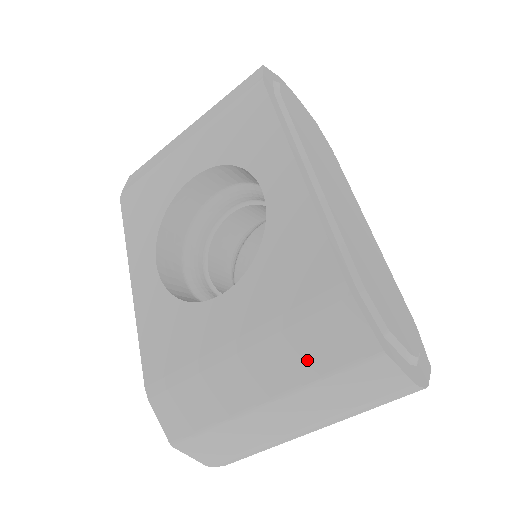
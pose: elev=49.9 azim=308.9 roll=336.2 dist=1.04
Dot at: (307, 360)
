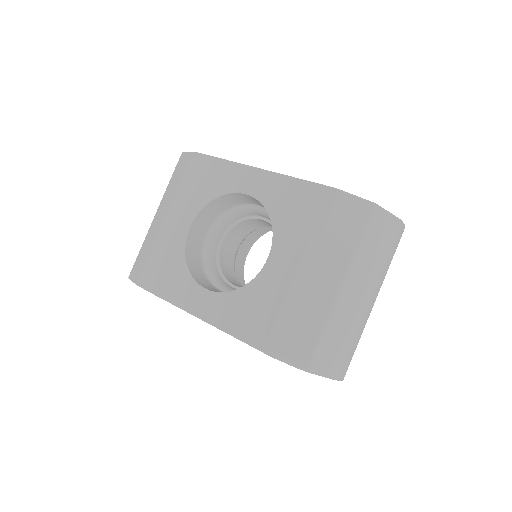
Dot at: (344, 241)
